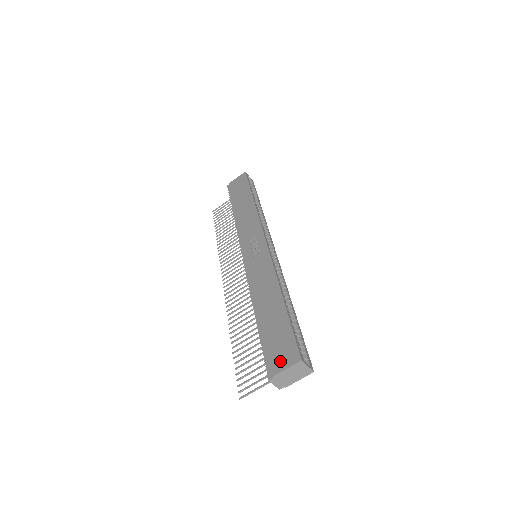
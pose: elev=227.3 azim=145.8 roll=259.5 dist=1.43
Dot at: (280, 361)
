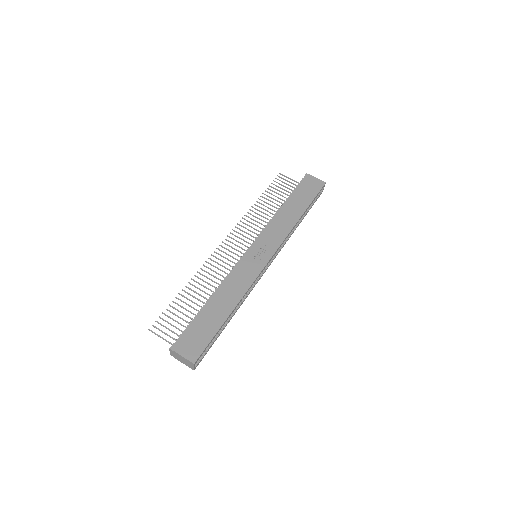
Dot at: (186, 348)
